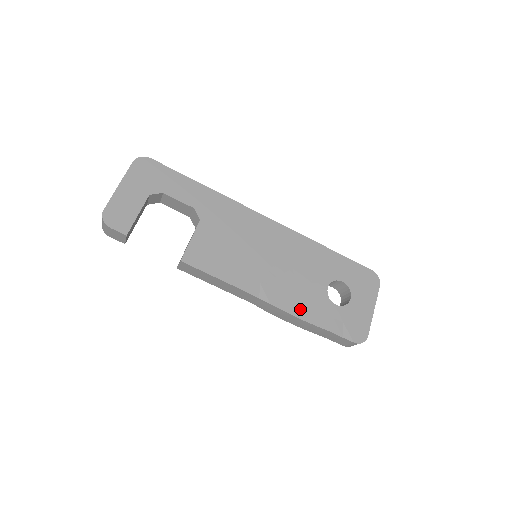
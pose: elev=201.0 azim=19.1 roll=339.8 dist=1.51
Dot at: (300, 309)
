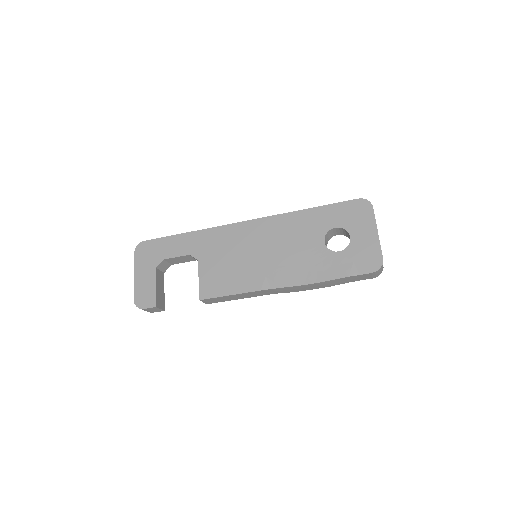
Dot at: (309, 276)
